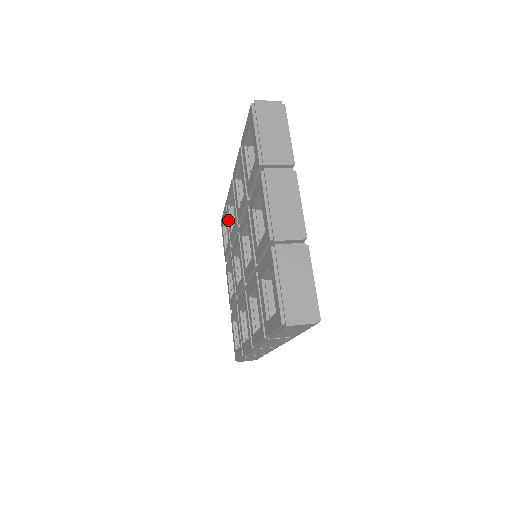
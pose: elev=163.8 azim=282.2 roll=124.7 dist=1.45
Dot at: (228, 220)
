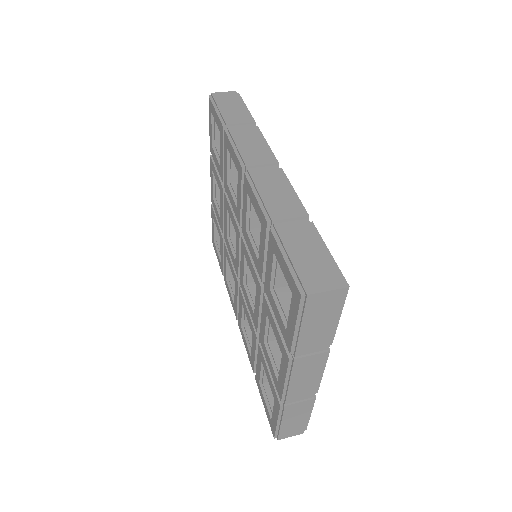
Dot at: (224, 158)
